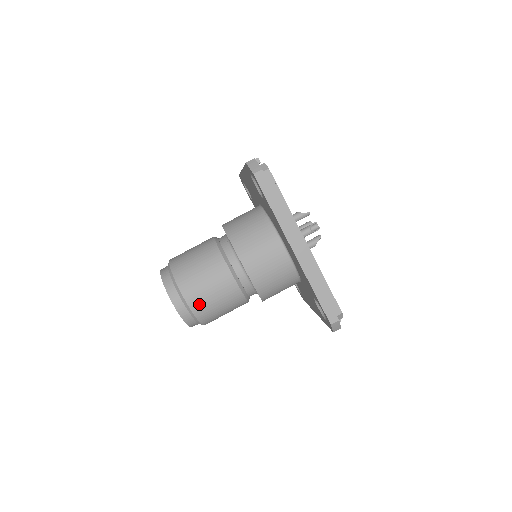
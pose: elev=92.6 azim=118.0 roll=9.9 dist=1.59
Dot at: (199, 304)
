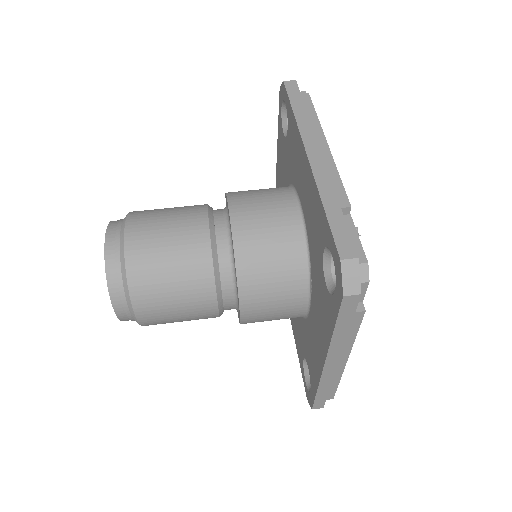
Dot at: (141, 244)
